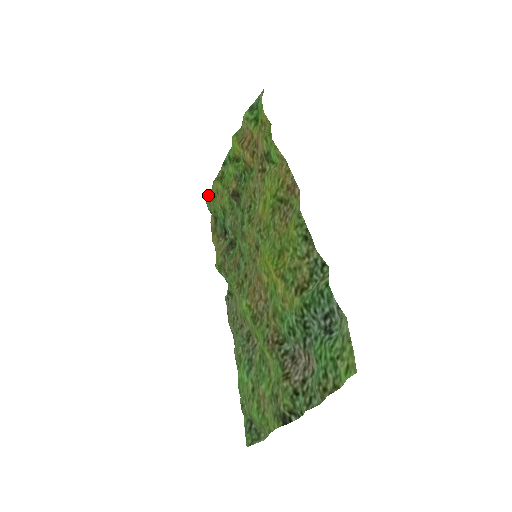
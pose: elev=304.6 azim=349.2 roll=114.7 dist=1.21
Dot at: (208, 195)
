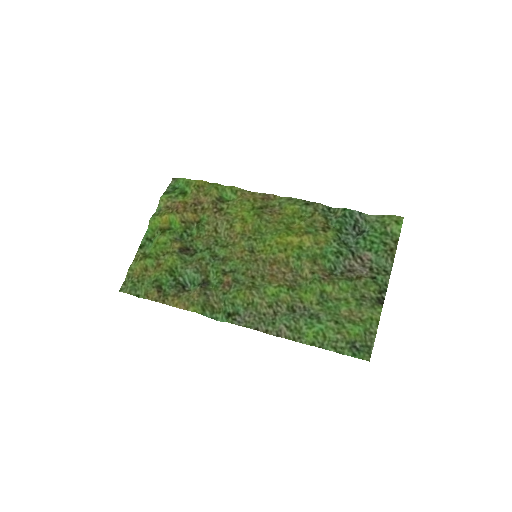
Dot at: (122, 287)
